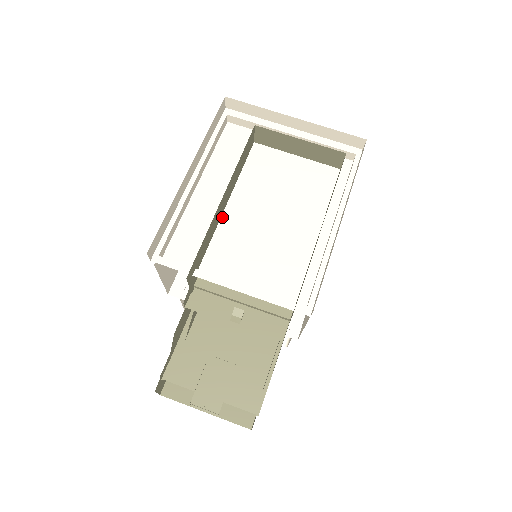
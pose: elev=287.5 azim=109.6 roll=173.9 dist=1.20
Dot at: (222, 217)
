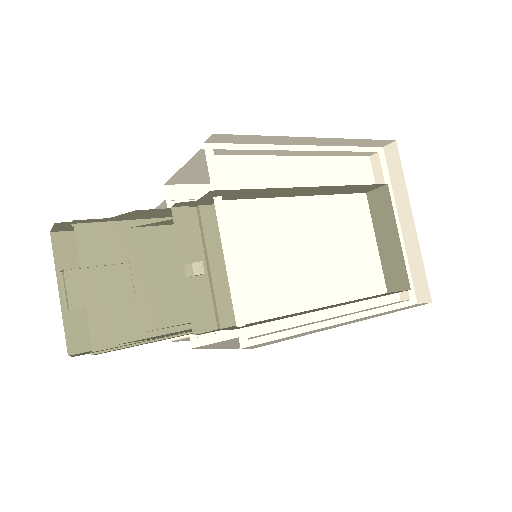
Dot at: (283, 198)
